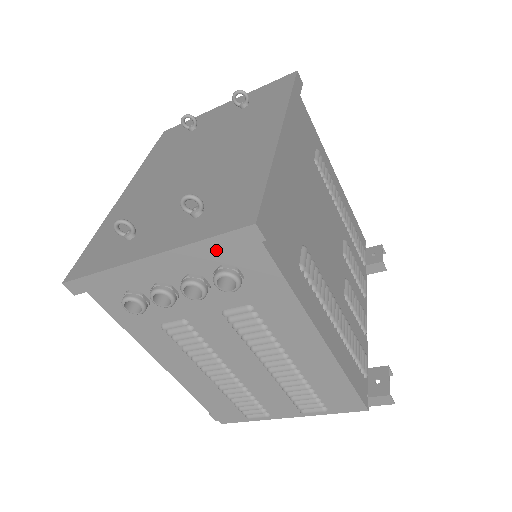
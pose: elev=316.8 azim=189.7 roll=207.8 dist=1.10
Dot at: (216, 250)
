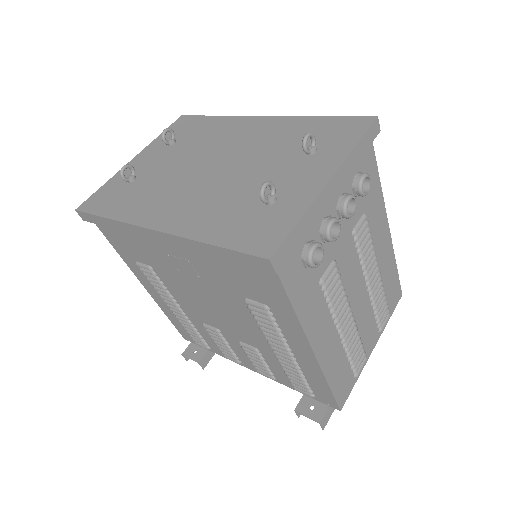
Dot at: (362, 152)
